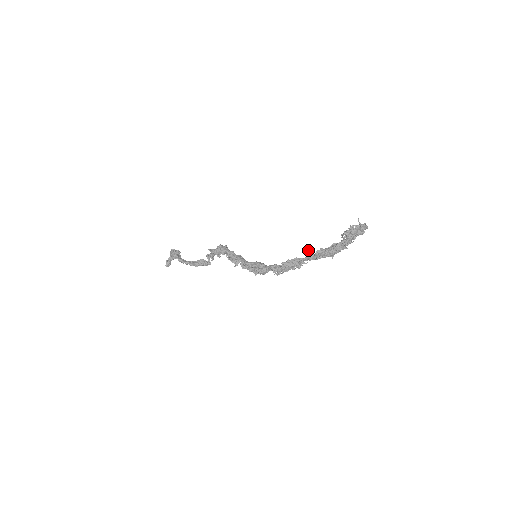
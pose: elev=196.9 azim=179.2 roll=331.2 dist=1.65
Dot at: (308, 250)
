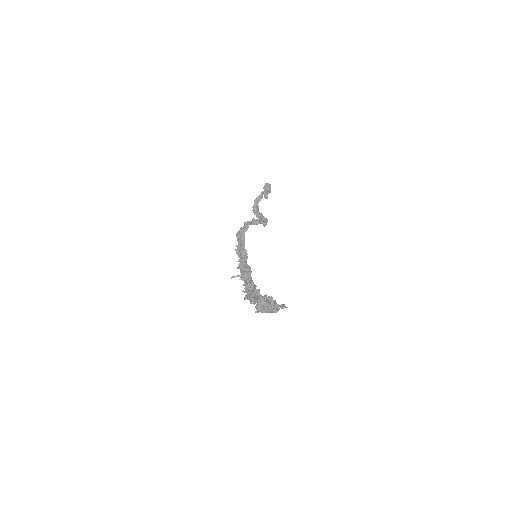
Dot at: (254, 292)
